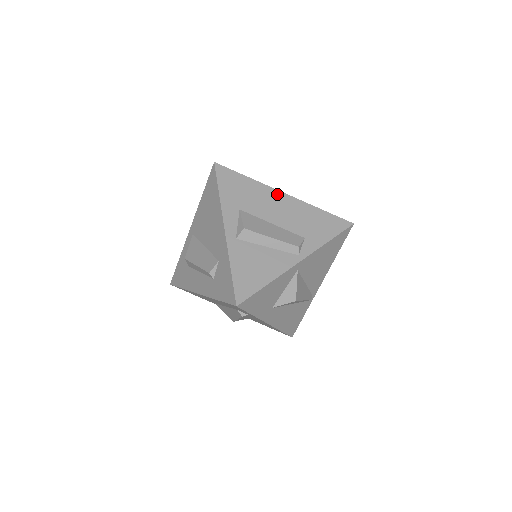
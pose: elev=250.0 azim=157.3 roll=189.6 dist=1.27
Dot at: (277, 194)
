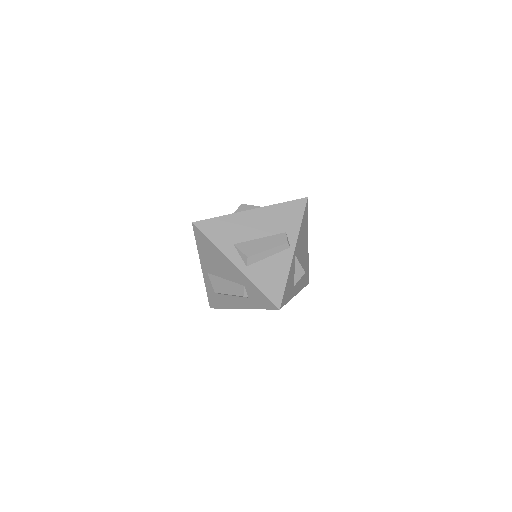
Dot at: (247, 214)
